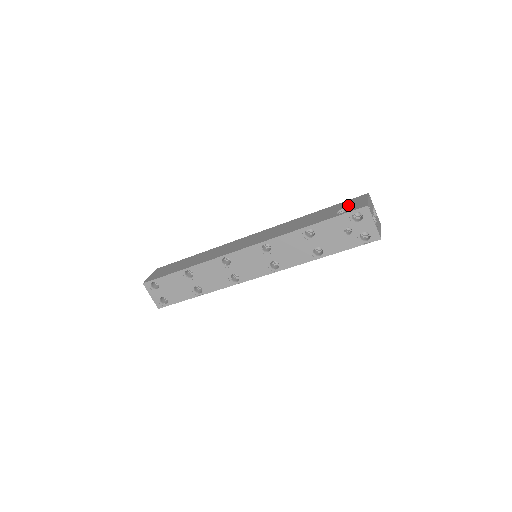
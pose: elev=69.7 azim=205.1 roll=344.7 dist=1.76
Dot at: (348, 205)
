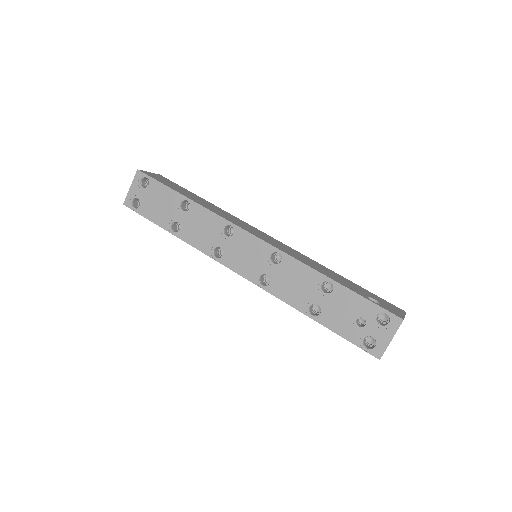
Dot at: (382, 302)
